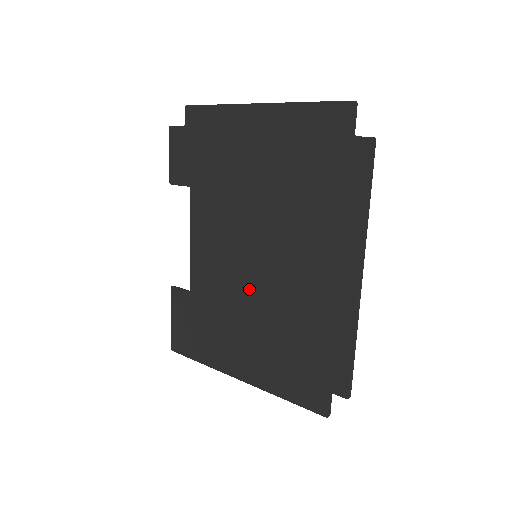
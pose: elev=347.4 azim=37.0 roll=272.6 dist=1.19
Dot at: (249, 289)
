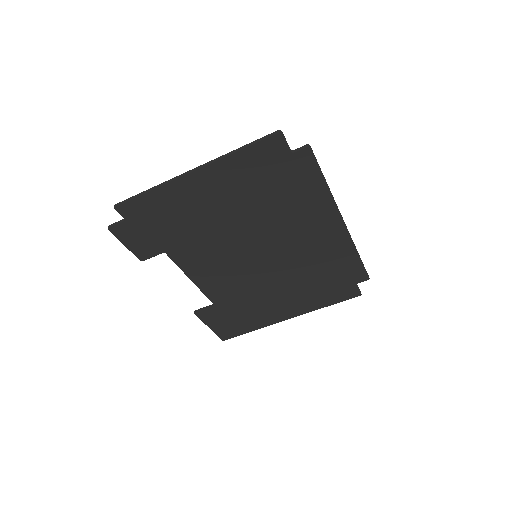
Dot at: (264, 275)
